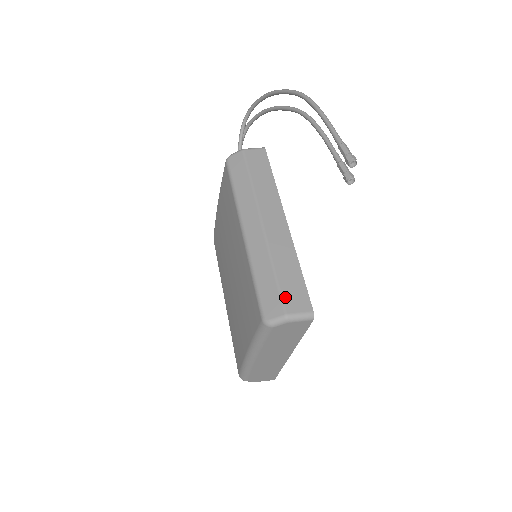
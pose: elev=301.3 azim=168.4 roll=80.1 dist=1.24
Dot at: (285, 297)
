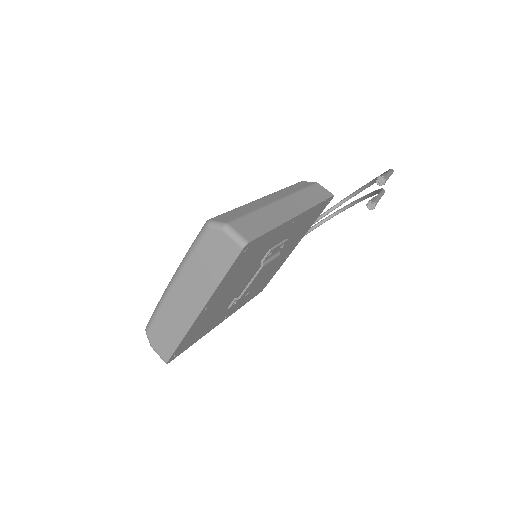
Dot at: (241, 221)
